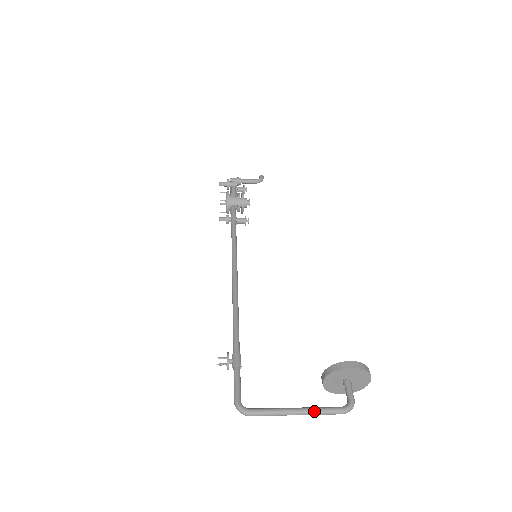
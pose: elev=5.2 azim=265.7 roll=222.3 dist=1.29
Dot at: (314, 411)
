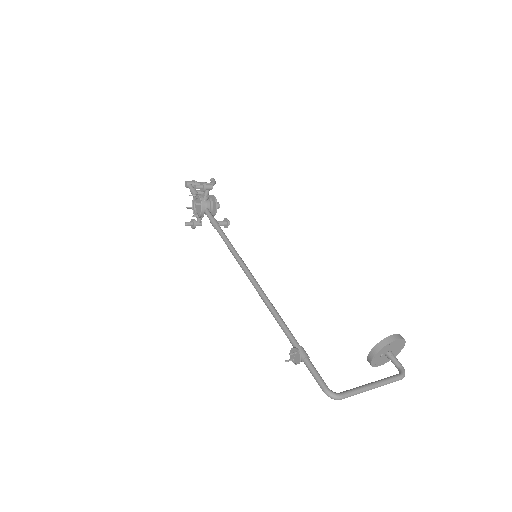
Dot at: (385, 382)
